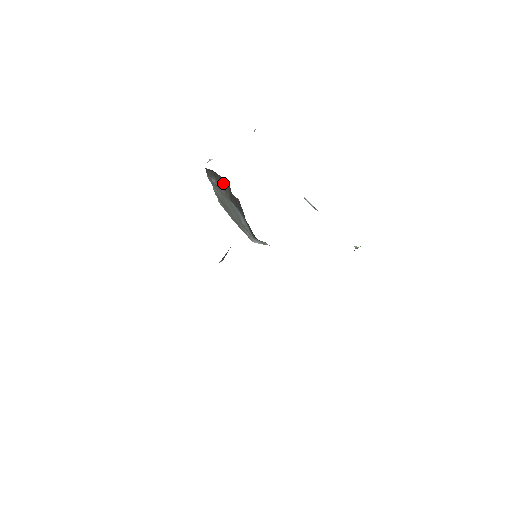
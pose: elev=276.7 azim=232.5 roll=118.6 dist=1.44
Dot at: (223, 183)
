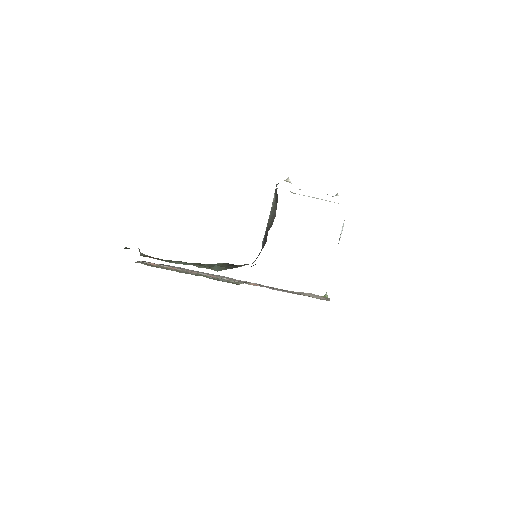
Dot at: (275, 212)
